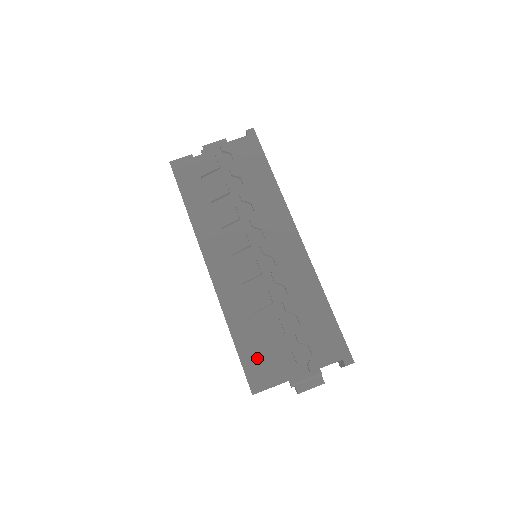
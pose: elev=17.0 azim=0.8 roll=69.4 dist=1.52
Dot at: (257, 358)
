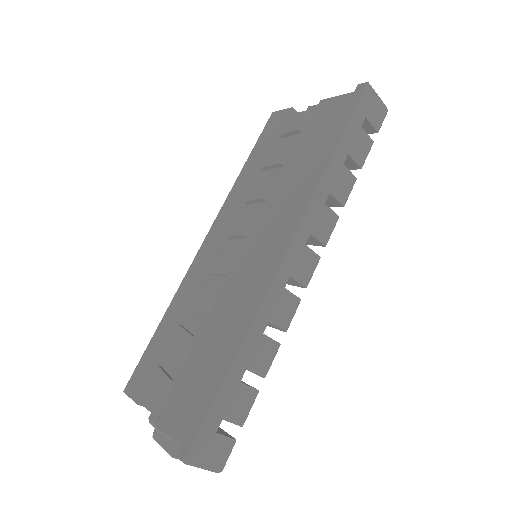
Dot at: (152, 360)
